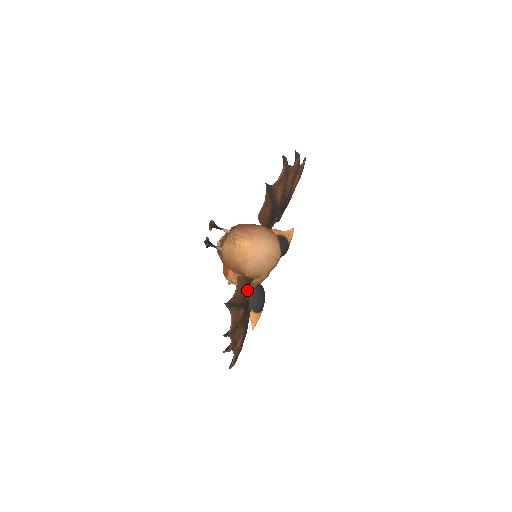
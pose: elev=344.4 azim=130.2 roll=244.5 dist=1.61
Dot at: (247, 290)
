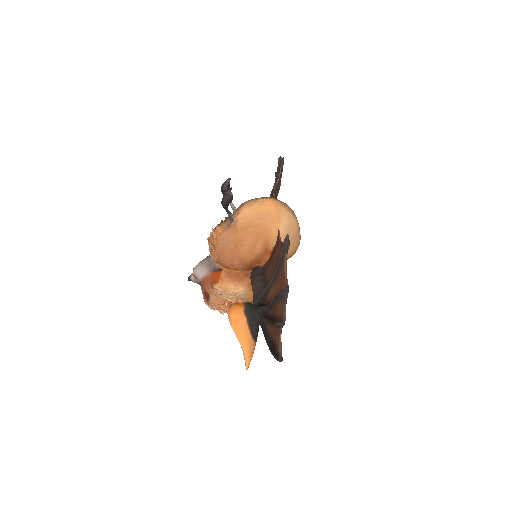
Dot at: (267, 275)
